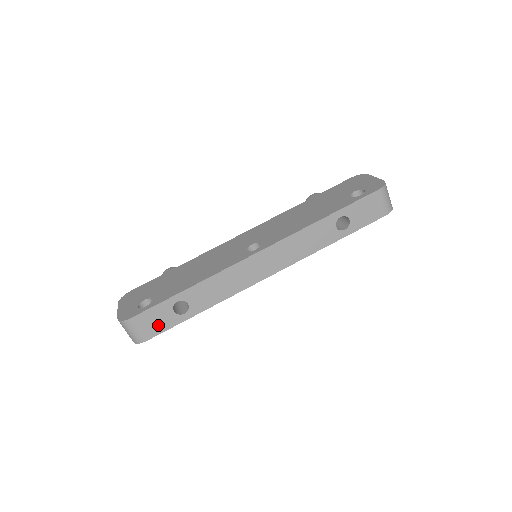
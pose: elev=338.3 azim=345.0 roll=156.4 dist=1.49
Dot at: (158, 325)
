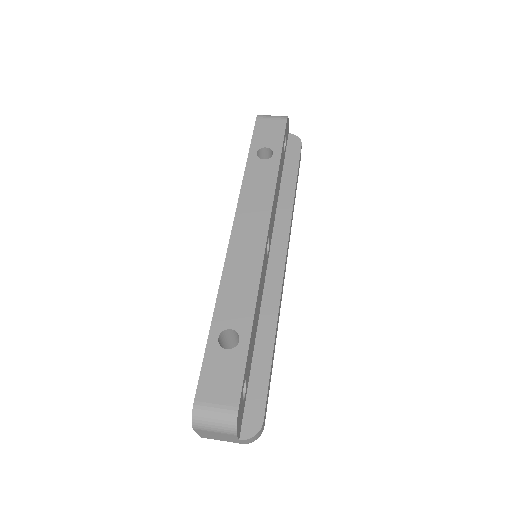
Dot at: (229, 379)
